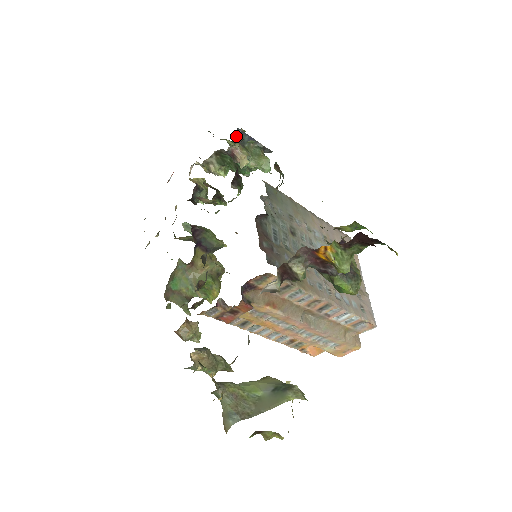
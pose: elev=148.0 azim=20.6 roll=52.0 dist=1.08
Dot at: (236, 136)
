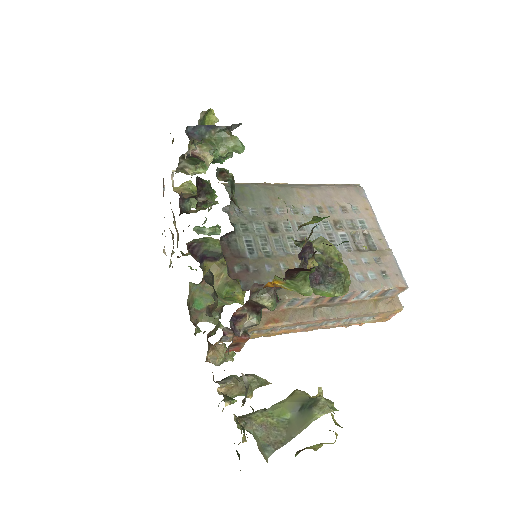
Dot at: (190, 135)
